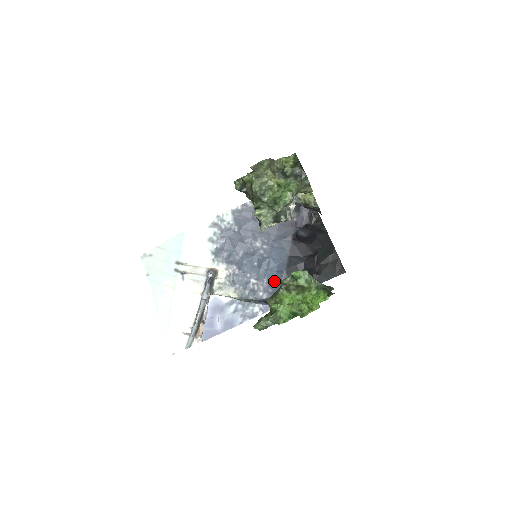
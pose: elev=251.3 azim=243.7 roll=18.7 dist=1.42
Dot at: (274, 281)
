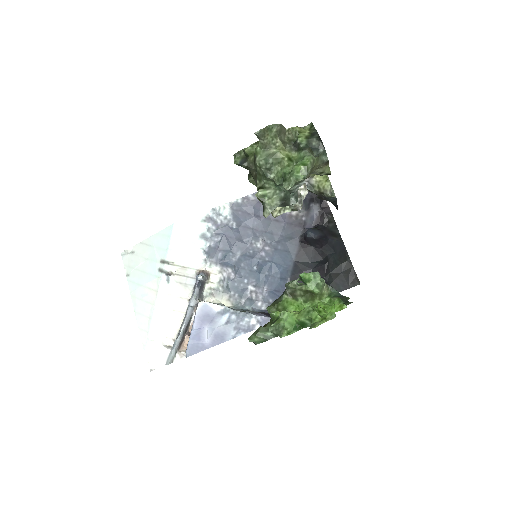
Dot at: (276, 290)
